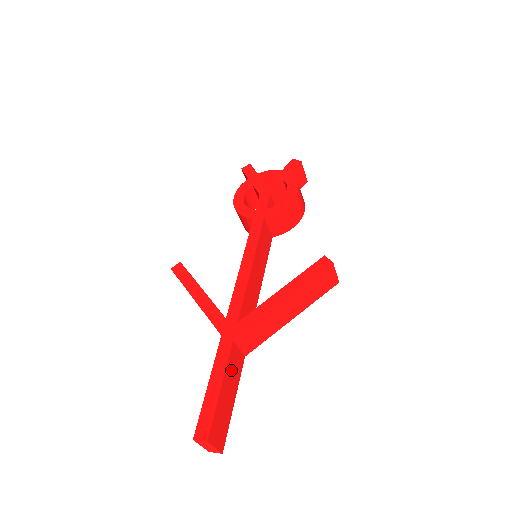
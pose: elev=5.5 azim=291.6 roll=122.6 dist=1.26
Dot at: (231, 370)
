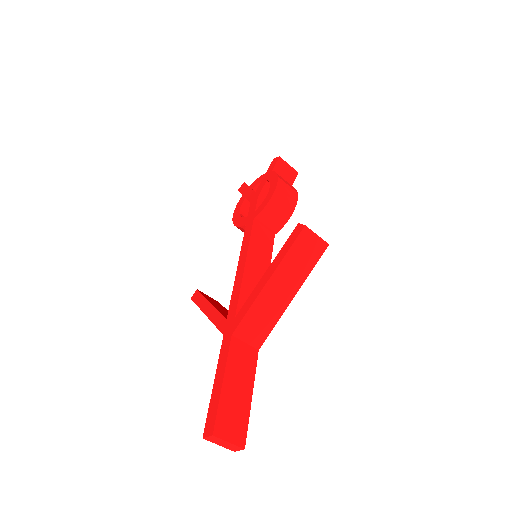
Dot at: (237, 364)
